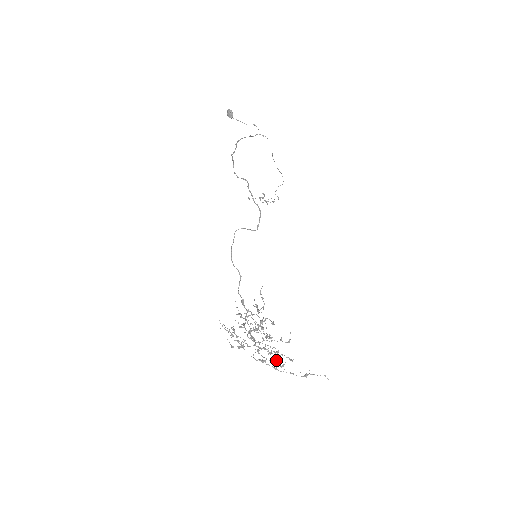
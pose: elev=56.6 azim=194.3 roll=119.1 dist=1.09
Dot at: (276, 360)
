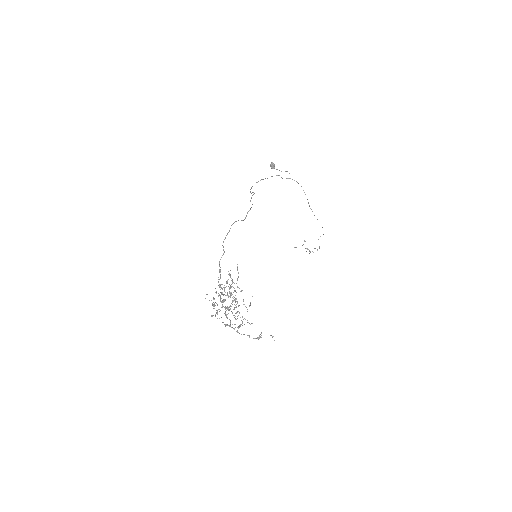
Dot at: occluded
